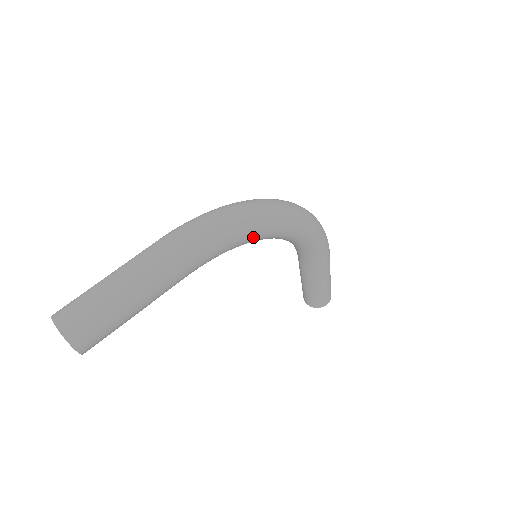
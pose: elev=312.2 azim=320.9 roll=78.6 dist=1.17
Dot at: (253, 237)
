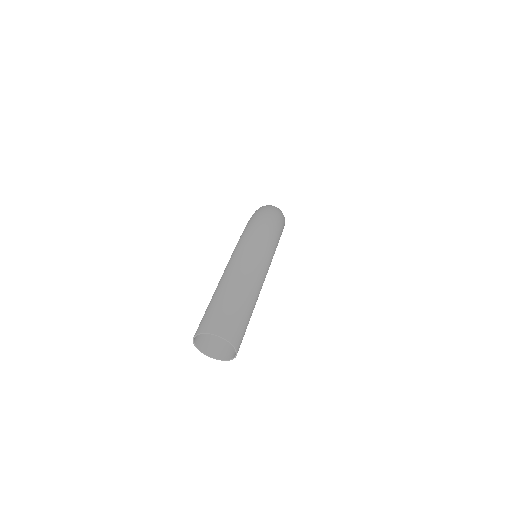
Dot at: occluded
